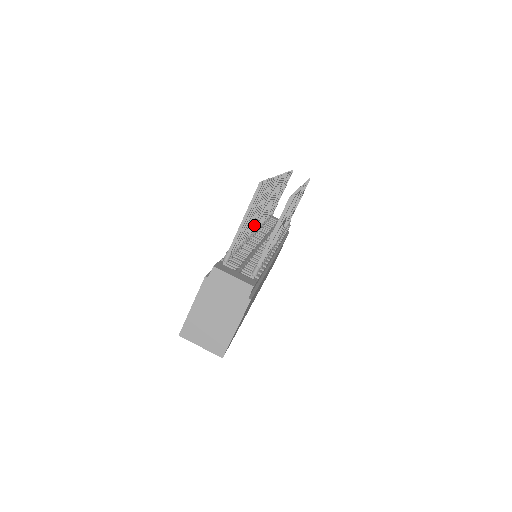
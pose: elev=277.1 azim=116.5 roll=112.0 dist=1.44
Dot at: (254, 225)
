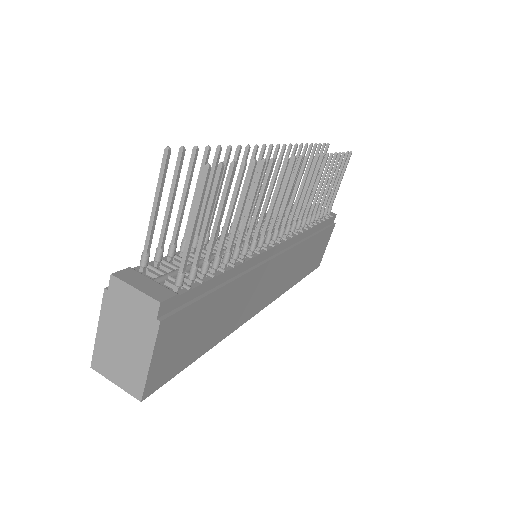
Dot at: occluded
